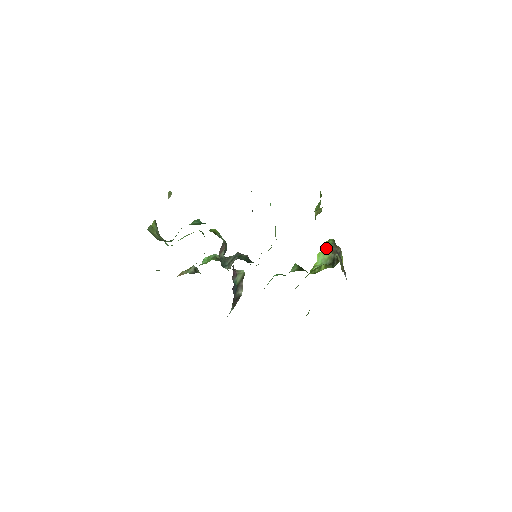
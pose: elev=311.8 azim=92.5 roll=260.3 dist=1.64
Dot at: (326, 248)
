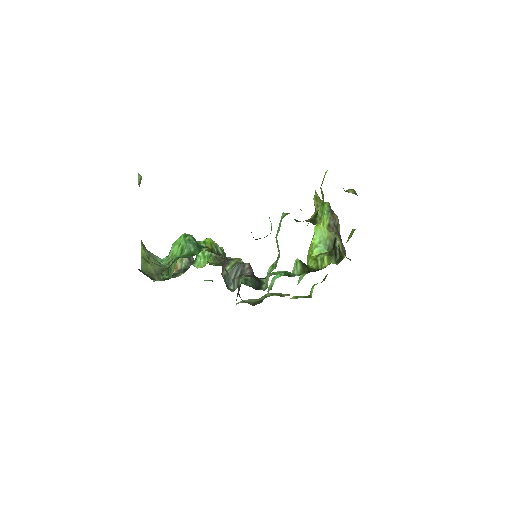
Dot at: (324, 223)
